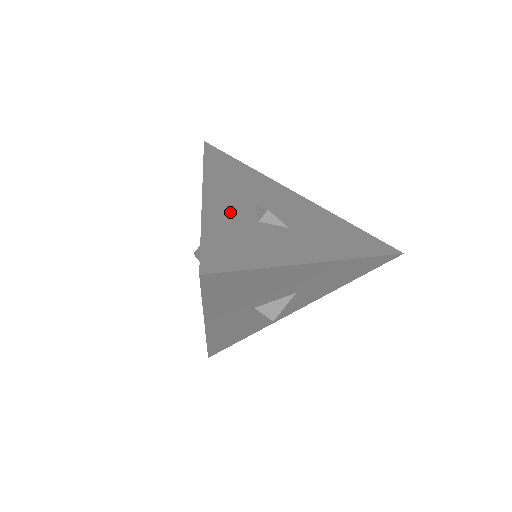
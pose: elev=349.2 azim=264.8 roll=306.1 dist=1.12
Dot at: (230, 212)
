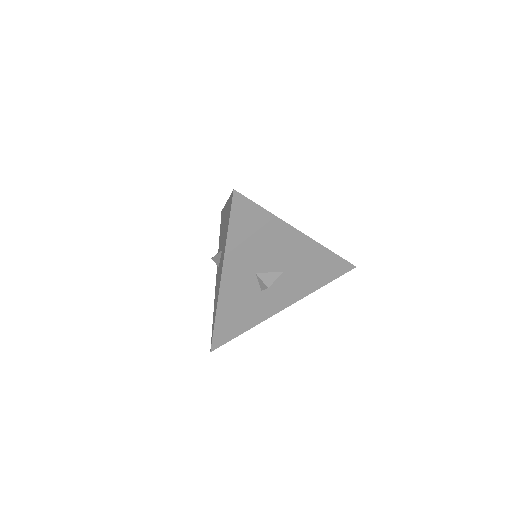
Dot at: occluded
